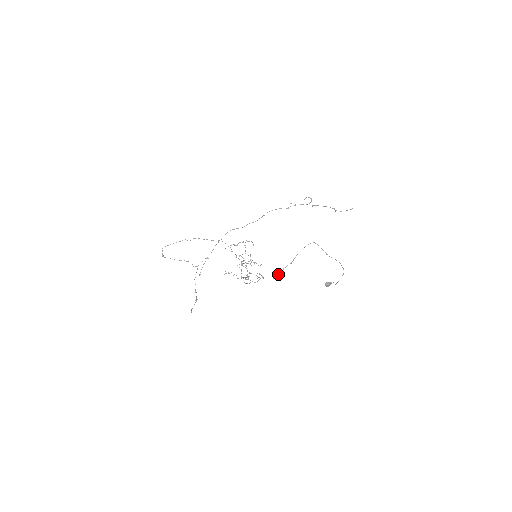
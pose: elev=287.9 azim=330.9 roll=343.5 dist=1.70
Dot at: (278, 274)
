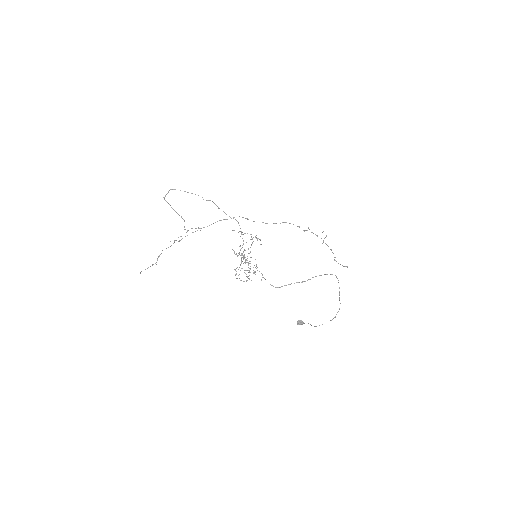
Dot at: (284, 285)
